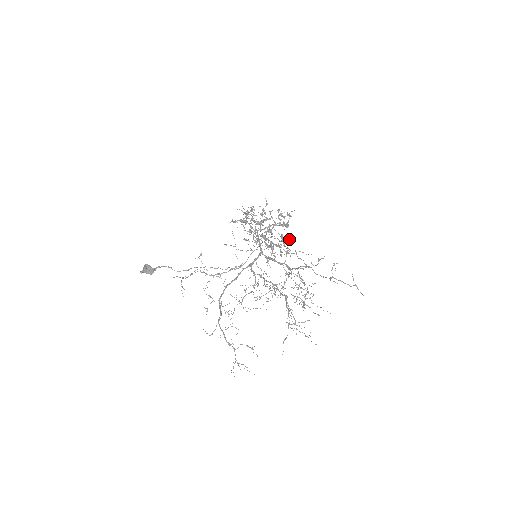
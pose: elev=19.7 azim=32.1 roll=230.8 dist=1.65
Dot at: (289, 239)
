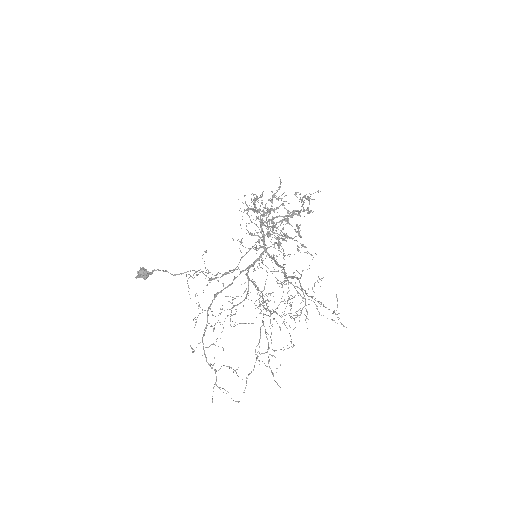
Dot at: (284, 238)
